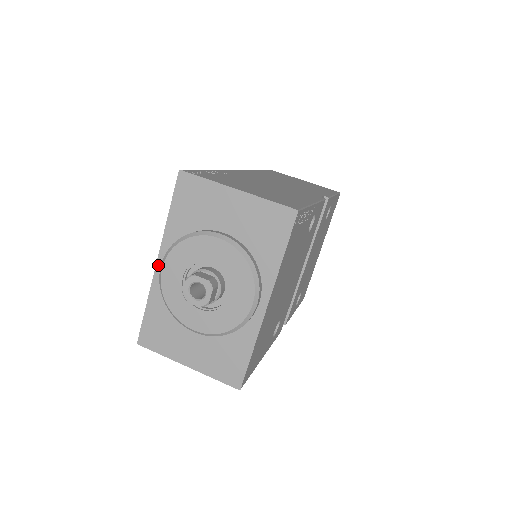
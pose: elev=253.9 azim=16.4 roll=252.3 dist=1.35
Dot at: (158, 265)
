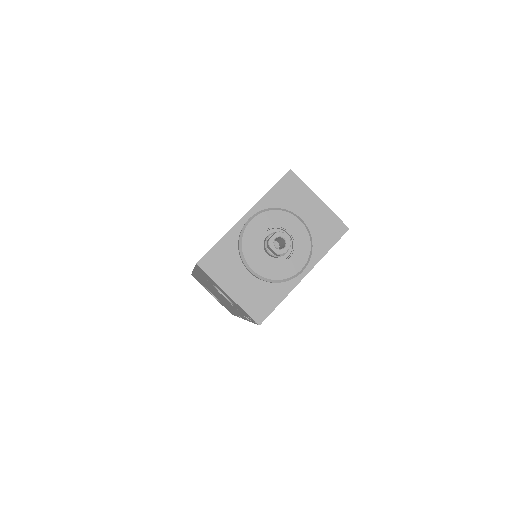
Dot at: (244, 217)
